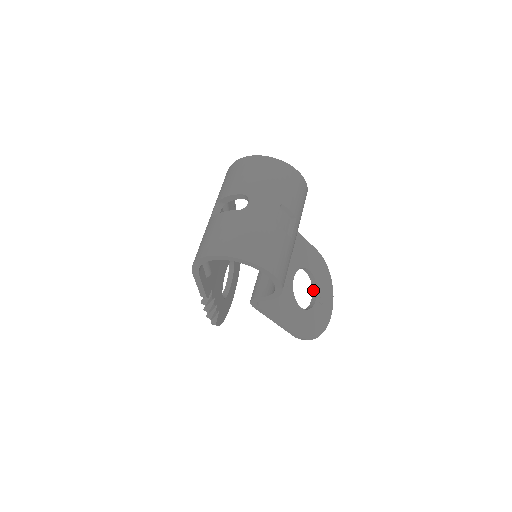
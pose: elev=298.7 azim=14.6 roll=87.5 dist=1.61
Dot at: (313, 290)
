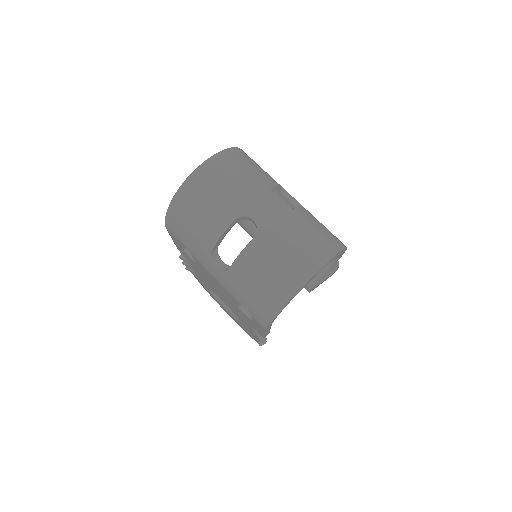
Dot at: occluded
